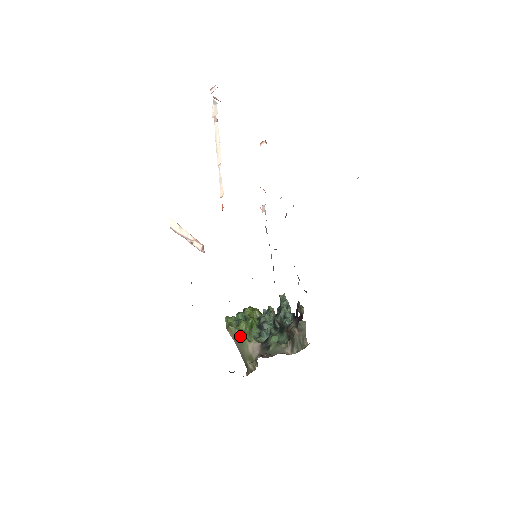
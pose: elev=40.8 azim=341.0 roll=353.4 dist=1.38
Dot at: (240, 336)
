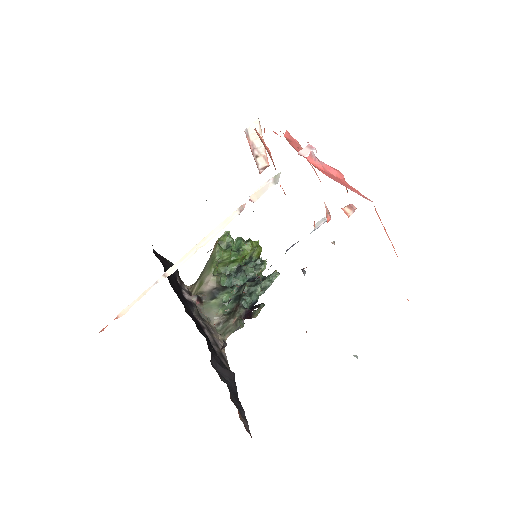
Dot at: (213, 261)
